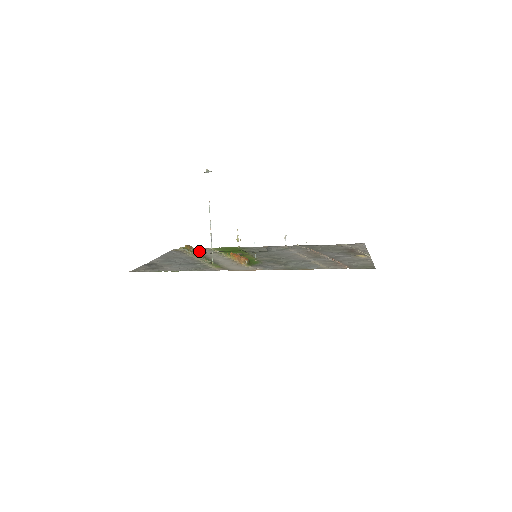
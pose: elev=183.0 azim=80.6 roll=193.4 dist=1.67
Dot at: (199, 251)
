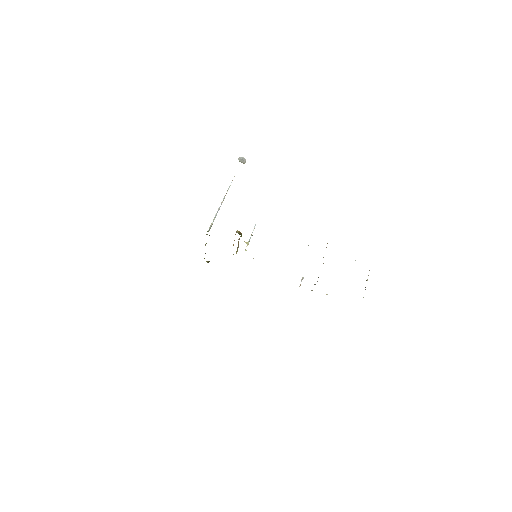
Dot at: occluded
